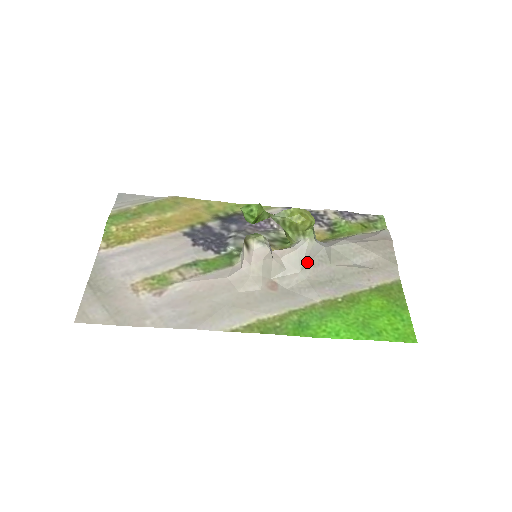
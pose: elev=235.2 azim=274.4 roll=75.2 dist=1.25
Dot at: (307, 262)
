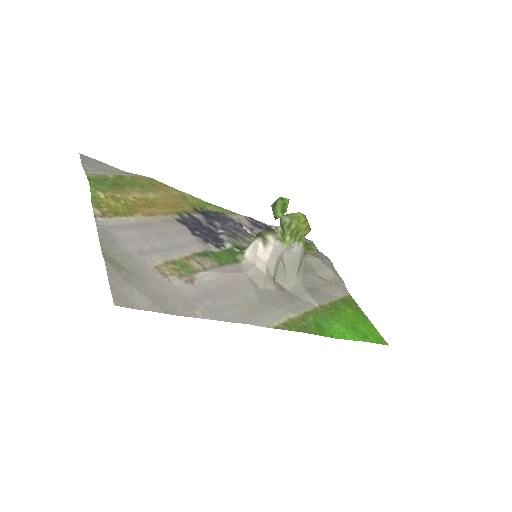
Dot at: (299, 268)
